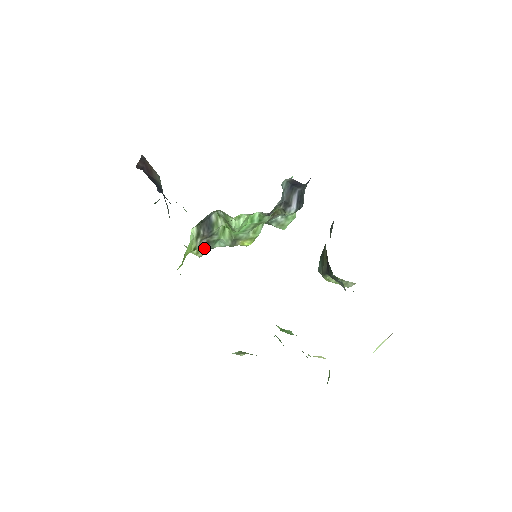
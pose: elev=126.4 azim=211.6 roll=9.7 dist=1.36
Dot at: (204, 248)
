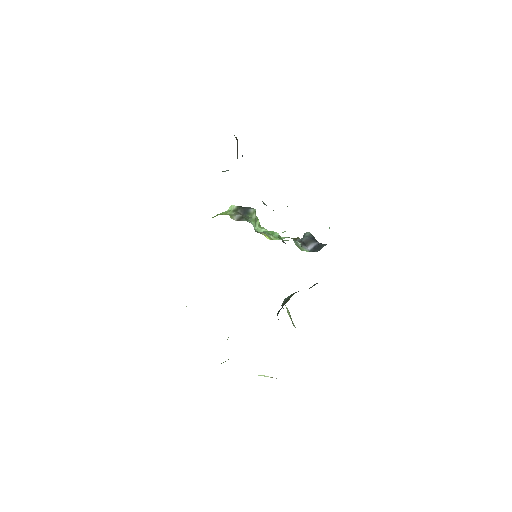
Dot at: (238, 218)
